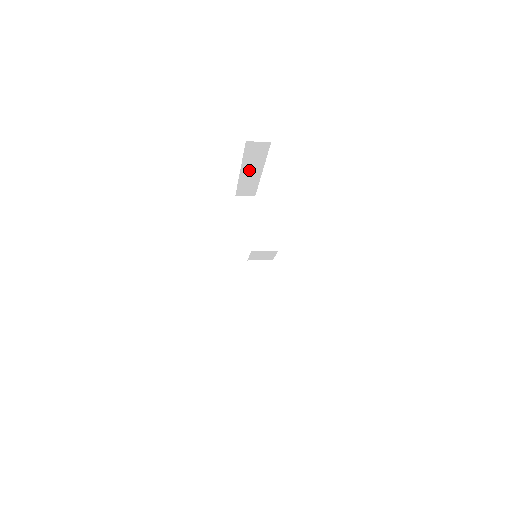
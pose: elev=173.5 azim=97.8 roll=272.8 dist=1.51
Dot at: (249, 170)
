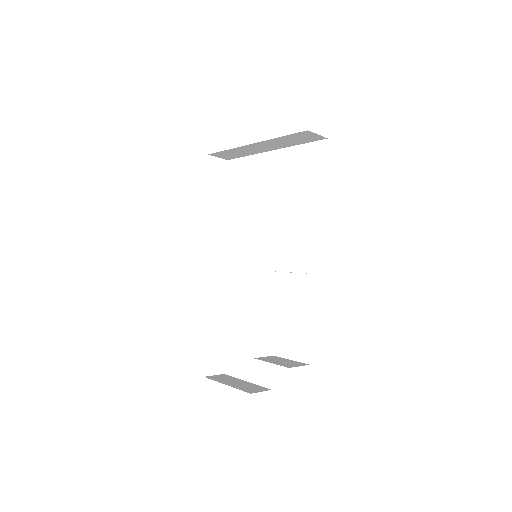
Dot at: (263, 145)
